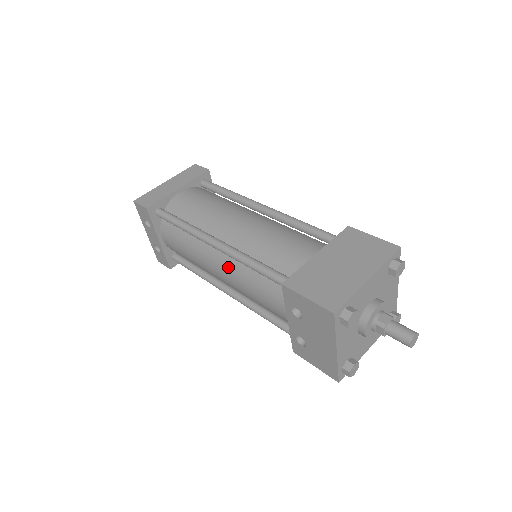
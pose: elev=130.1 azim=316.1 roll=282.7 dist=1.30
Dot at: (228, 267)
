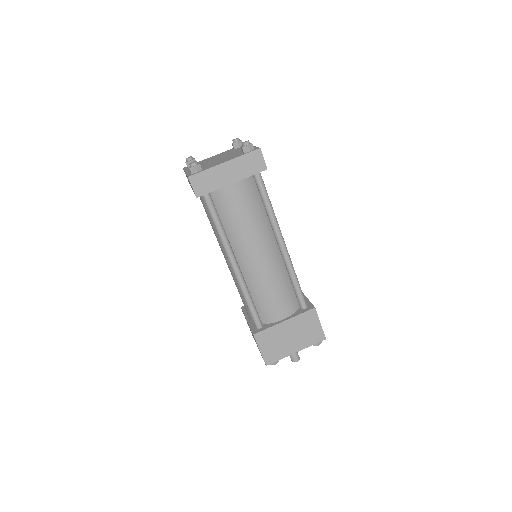
Dot at: (233, 272)
